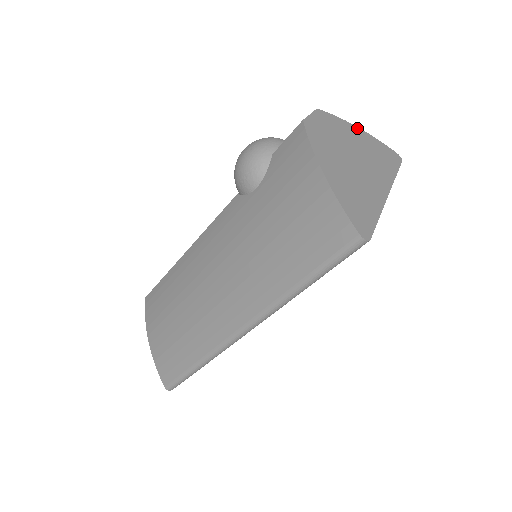
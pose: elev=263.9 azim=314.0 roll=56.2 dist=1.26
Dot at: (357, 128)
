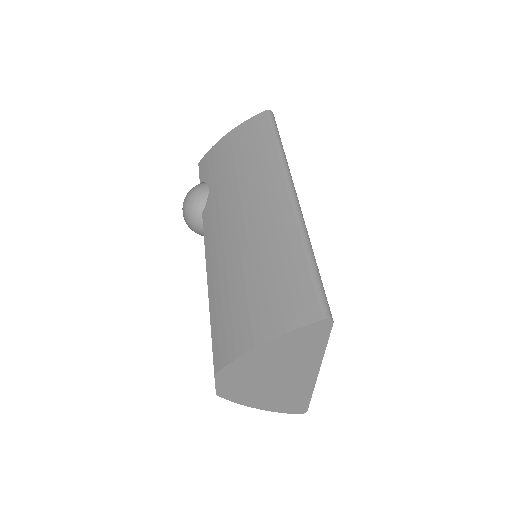
Dot at: occluded
